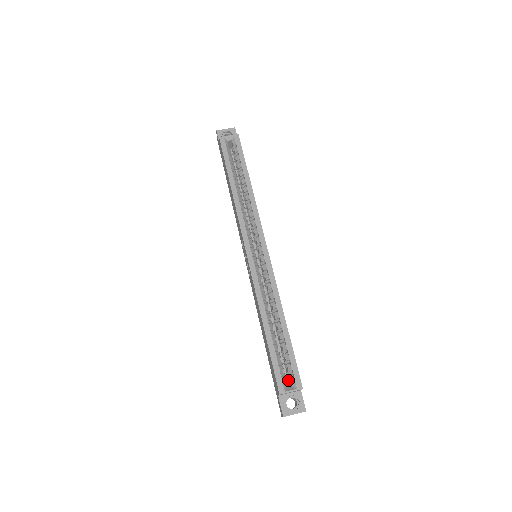
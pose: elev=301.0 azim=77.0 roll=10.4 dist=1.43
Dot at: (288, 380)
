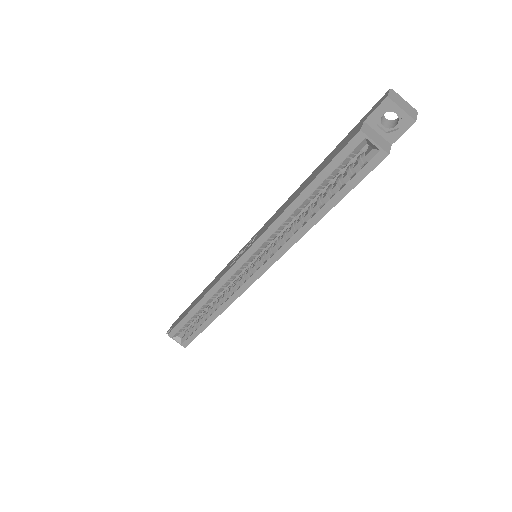
Dot at: occluded
